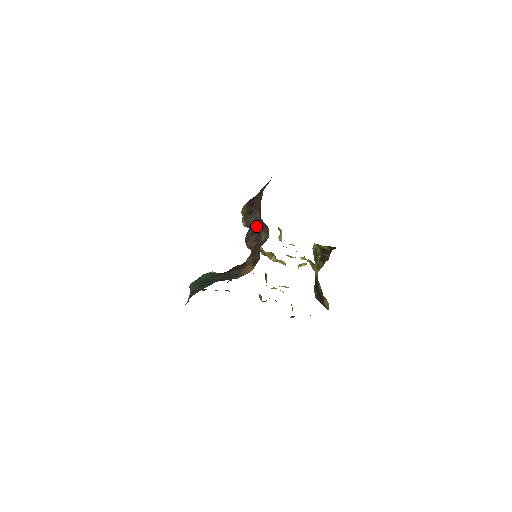
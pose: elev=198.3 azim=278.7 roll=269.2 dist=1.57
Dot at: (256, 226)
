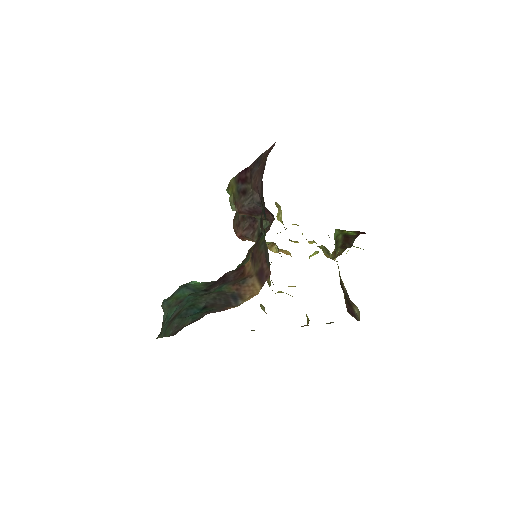
Dot at: (253, 212)
